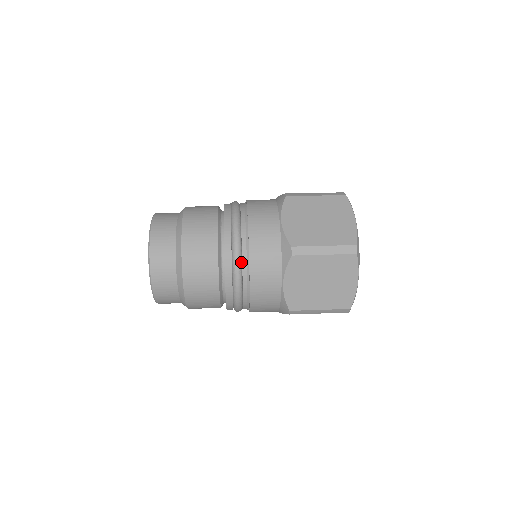
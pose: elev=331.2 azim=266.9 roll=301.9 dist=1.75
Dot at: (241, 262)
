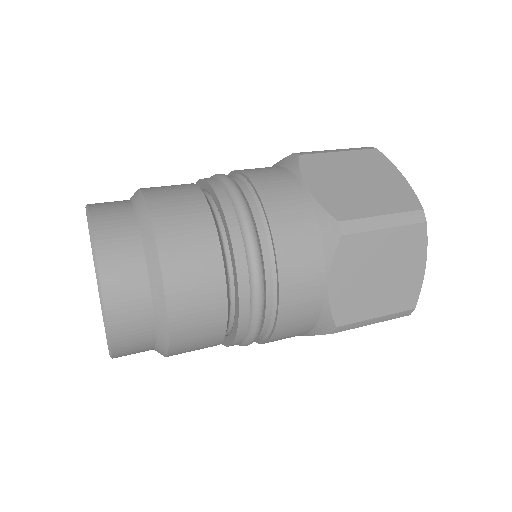
Dot at: occluded
